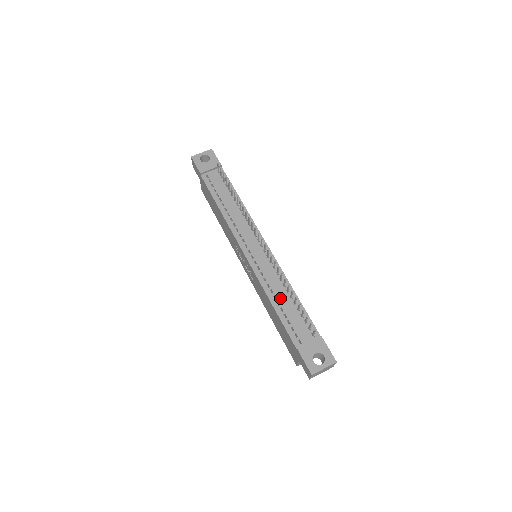
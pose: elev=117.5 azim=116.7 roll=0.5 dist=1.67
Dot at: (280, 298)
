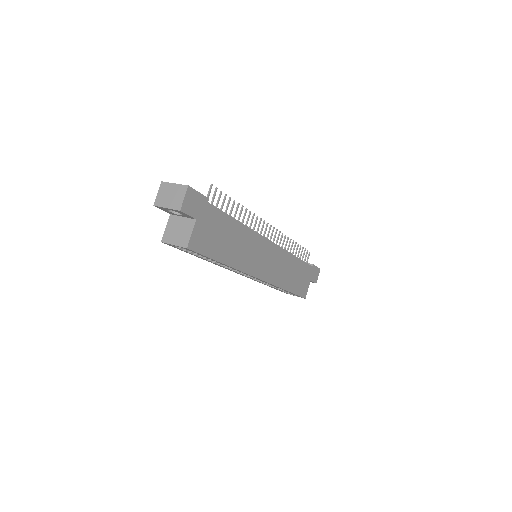
Dot at: occluded
